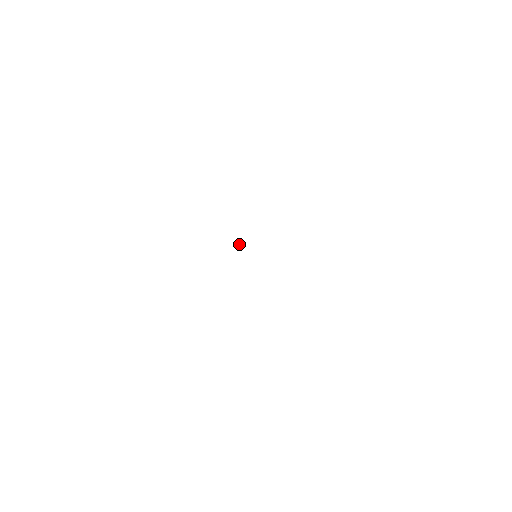
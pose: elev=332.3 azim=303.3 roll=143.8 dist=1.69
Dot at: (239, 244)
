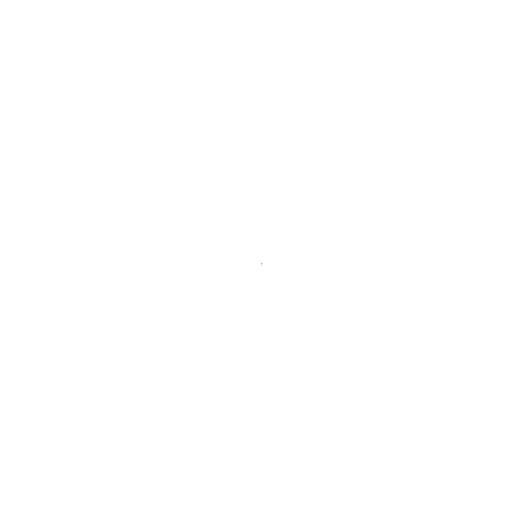
Dot at: occluded
